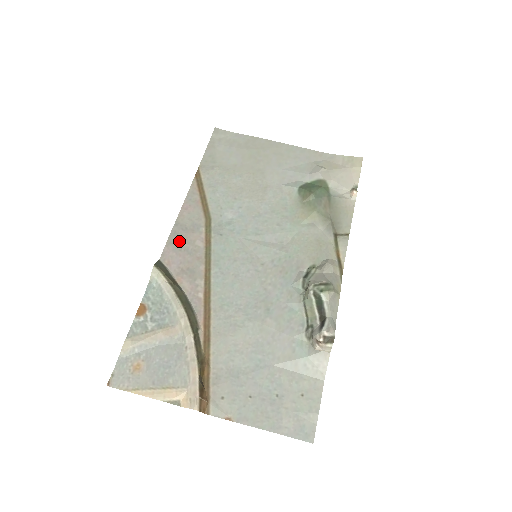
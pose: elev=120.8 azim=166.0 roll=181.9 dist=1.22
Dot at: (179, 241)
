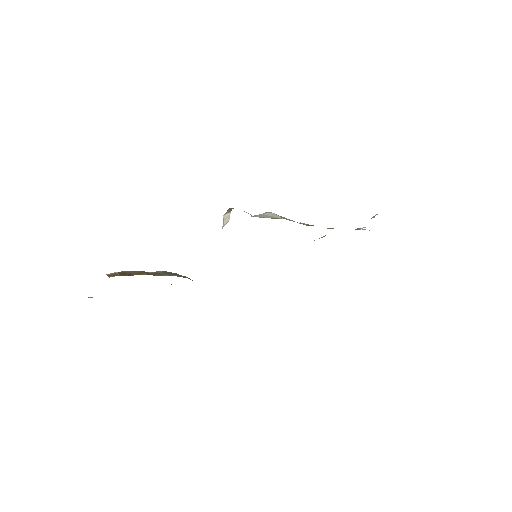
Dot at: occluded
